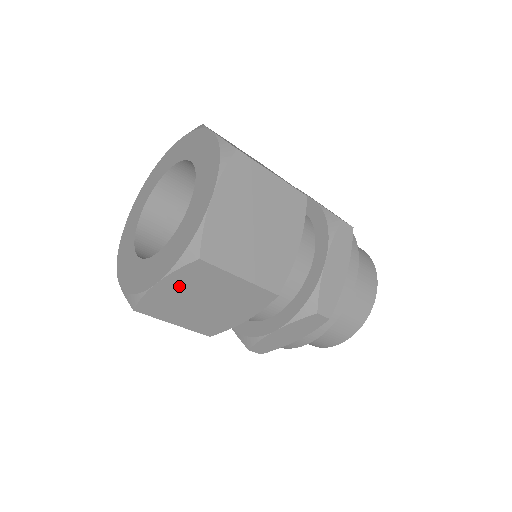
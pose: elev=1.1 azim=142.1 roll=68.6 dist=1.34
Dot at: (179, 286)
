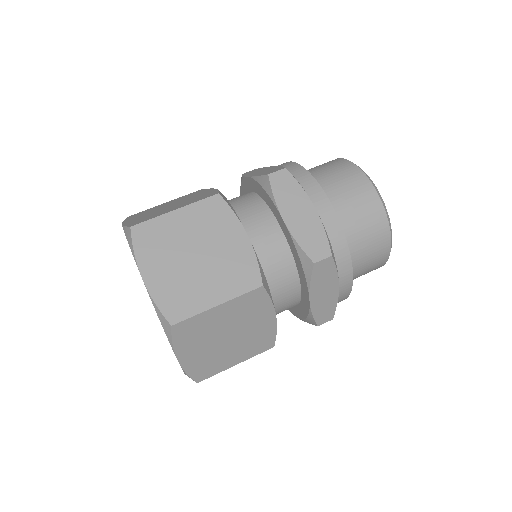
Dot at: occluded
